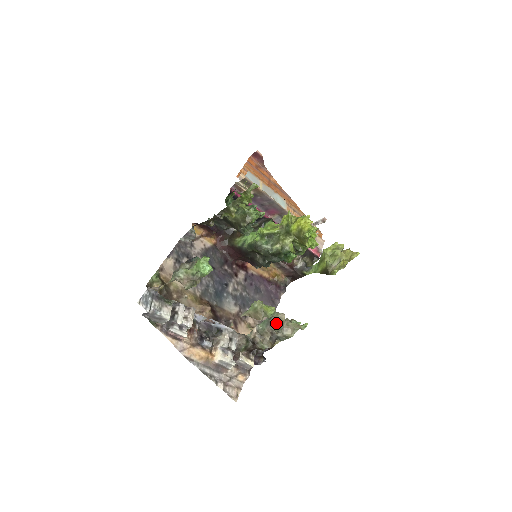
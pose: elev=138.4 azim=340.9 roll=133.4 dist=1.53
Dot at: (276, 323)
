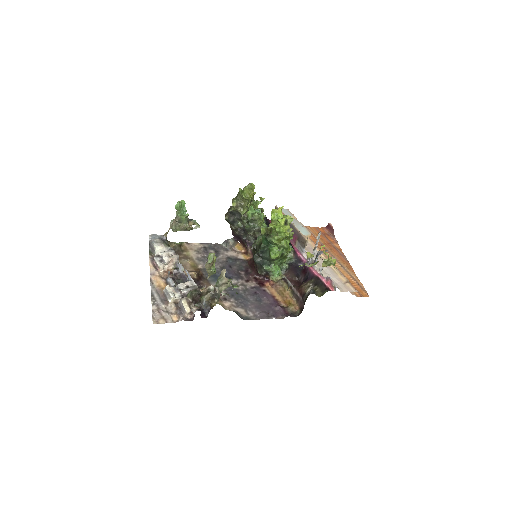
Dot at: (218, 278)
